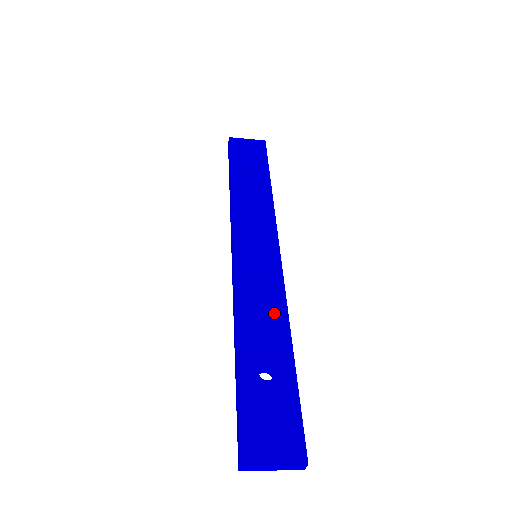
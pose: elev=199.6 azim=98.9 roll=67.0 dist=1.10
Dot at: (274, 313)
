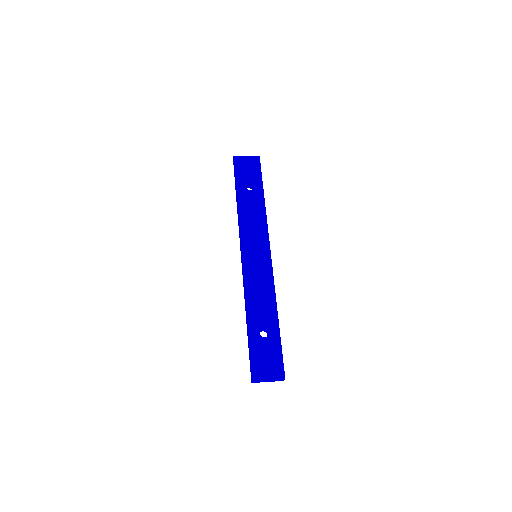
Dot at: (268, 296)
